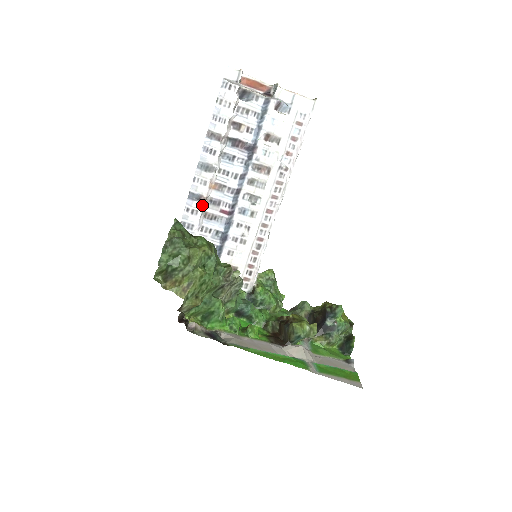
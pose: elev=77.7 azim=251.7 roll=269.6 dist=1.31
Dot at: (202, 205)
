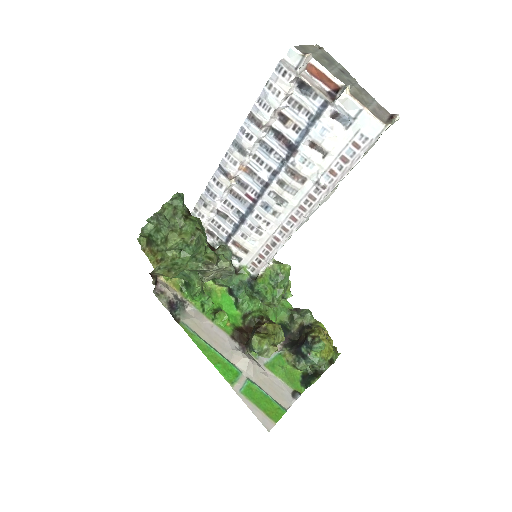
Dot at: (228, 182)
